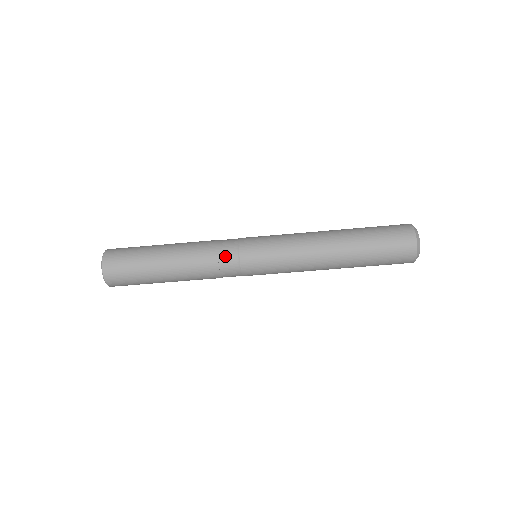
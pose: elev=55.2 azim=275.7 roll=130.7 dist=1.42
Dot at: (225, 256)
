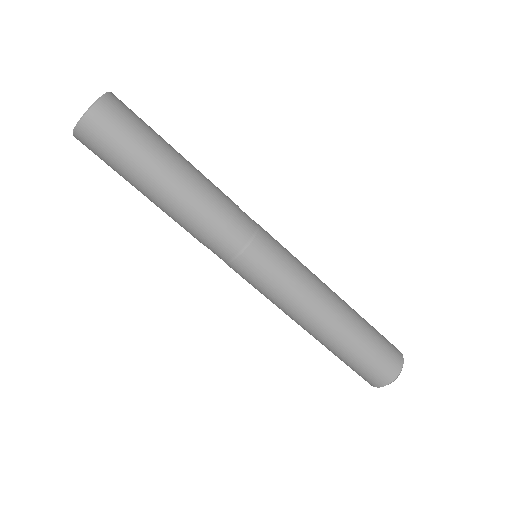
Dot at: (232, 236)
